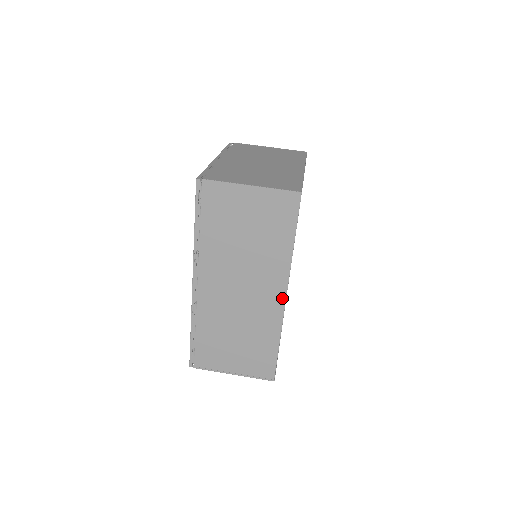
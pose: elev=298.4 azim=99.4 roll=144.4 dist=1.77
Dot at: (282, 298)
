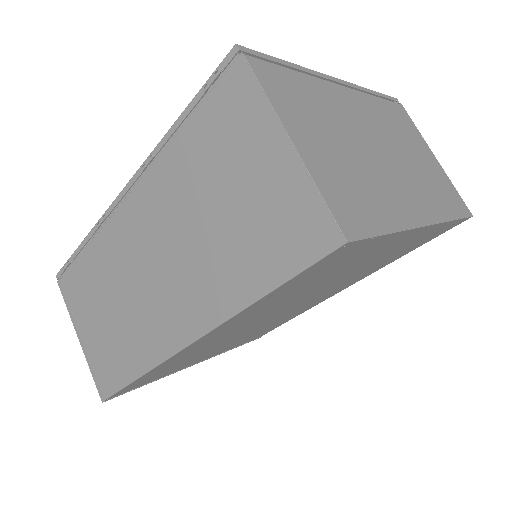
Dot at: (184, 340)
